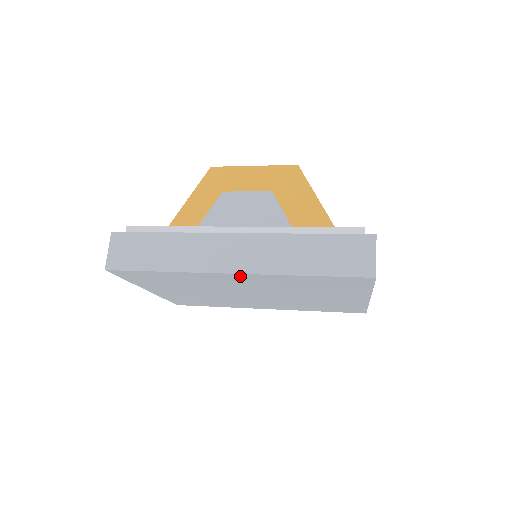
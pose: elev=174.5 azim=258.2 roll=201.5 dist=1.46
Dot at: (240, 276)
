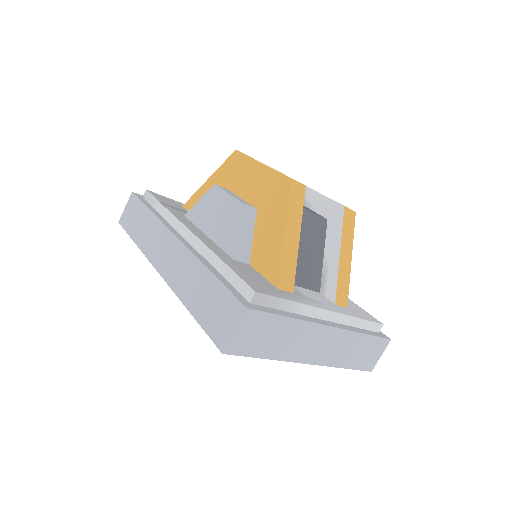
Dot at: occluded
